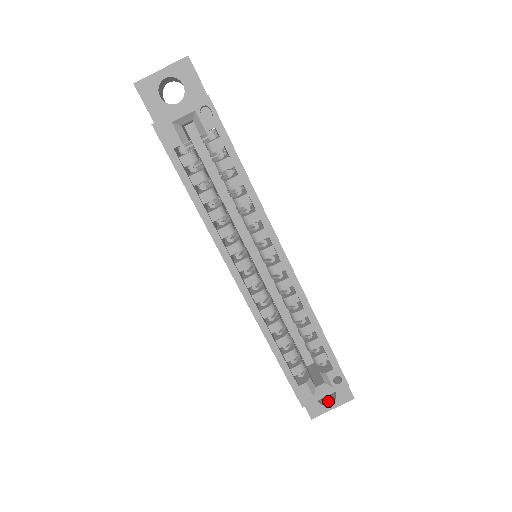
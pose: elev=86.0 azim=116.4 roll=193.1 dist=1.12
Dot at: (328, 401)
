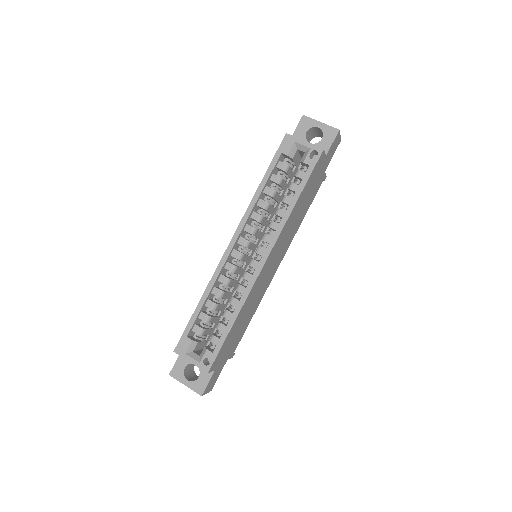
Dot at: (189, 379)
